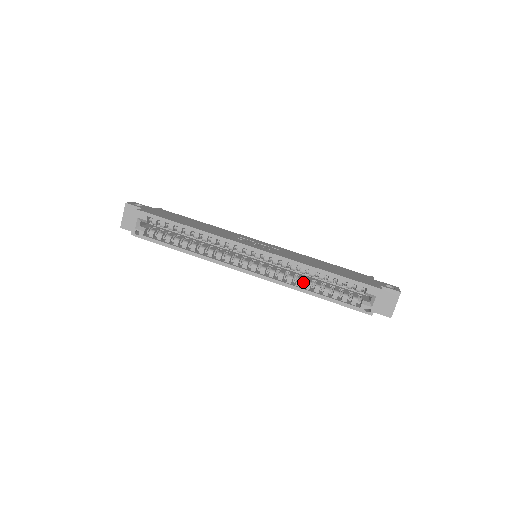
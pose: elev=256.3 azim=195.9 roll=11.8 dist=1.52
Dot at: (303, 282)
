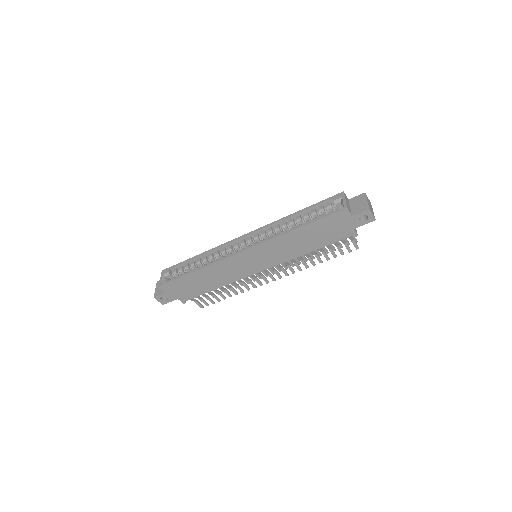
Dot at: occluded
